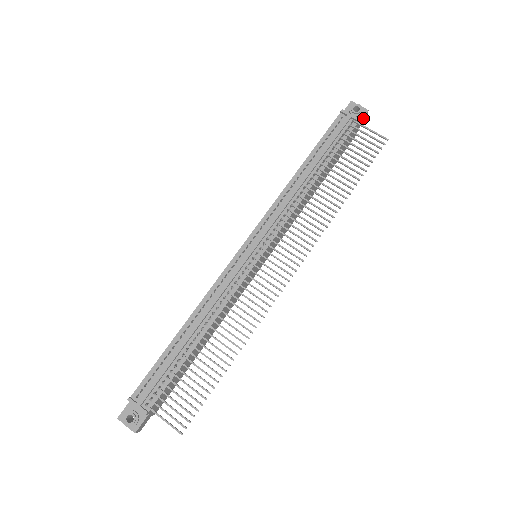
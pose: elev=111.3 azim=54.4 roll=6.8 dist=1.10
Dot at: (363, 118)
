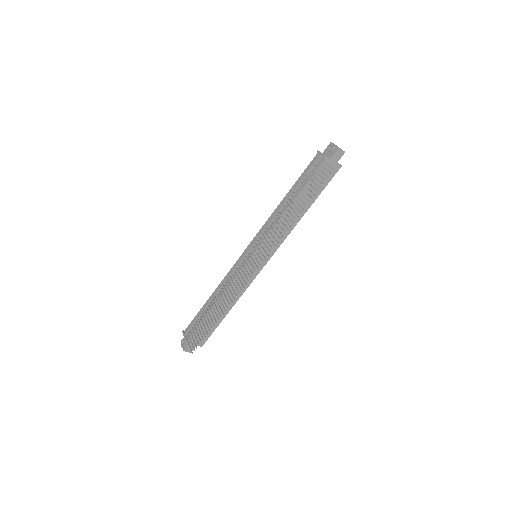
Dot at: (336, 154)
